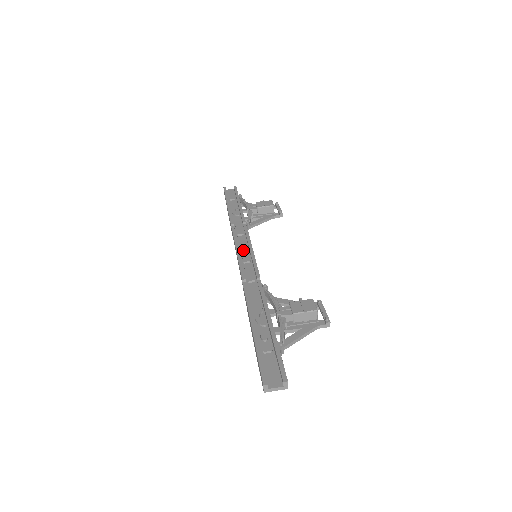
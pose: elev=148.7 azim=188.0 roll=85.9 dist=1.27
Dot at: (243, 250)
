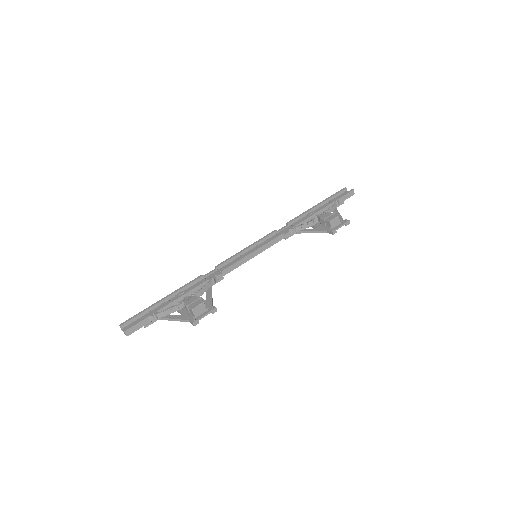
Dot at: occluded
